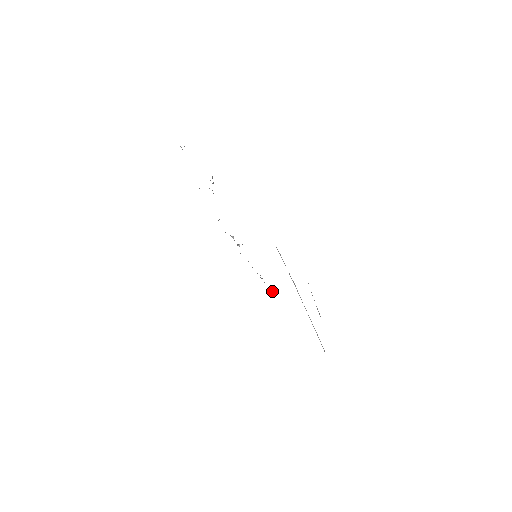
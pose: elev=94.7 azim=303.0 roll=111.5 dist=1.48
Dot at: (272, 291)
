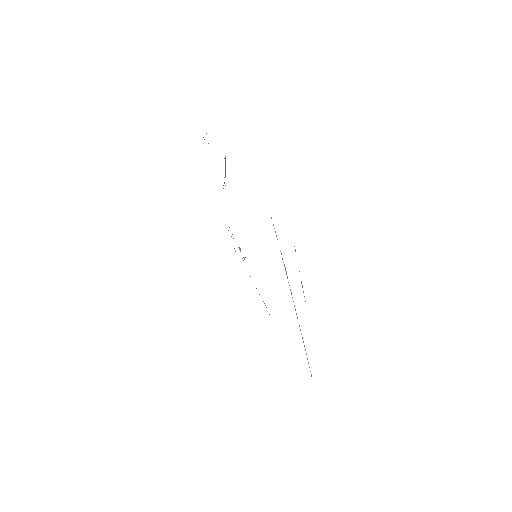
Dot at: occluded
